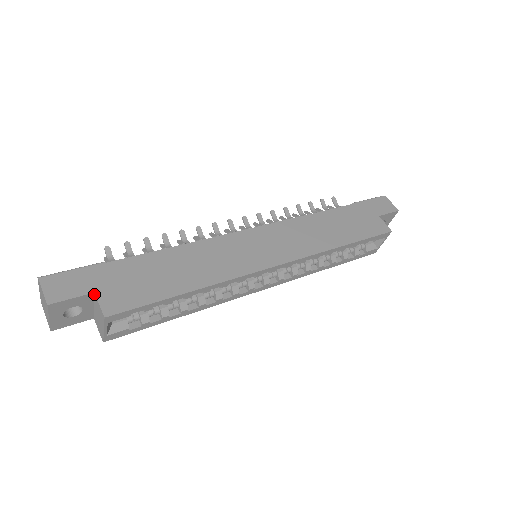
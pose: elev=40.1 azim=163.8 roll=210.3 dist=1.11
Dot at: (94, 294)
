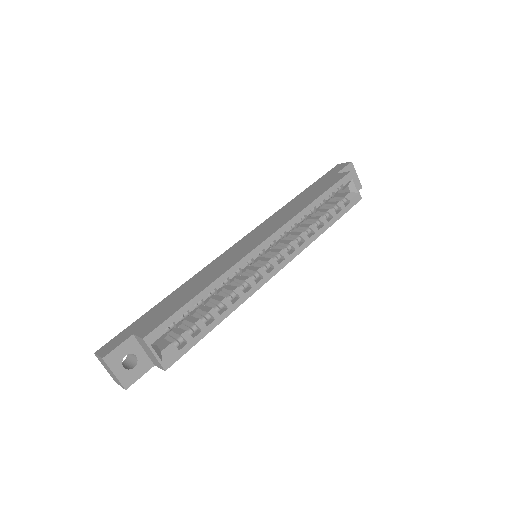
Dot at: (134, 336)
